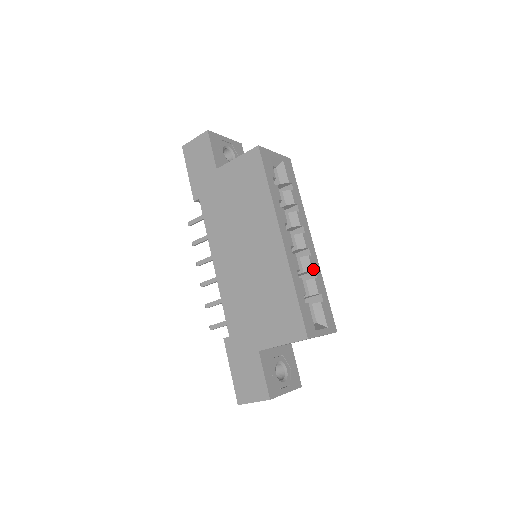
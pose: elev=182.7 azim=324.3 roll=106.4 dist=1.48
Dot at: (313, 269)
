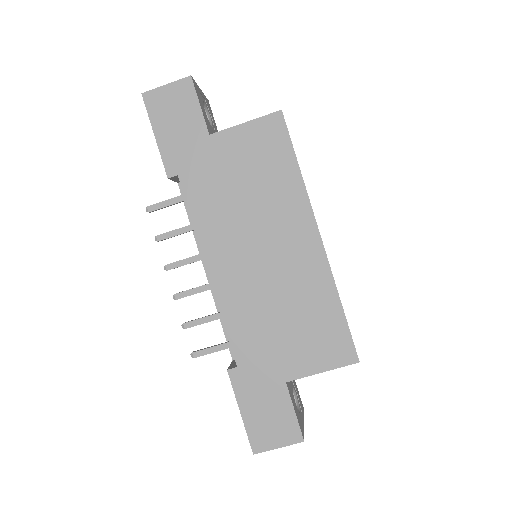
Dot at: occluded
